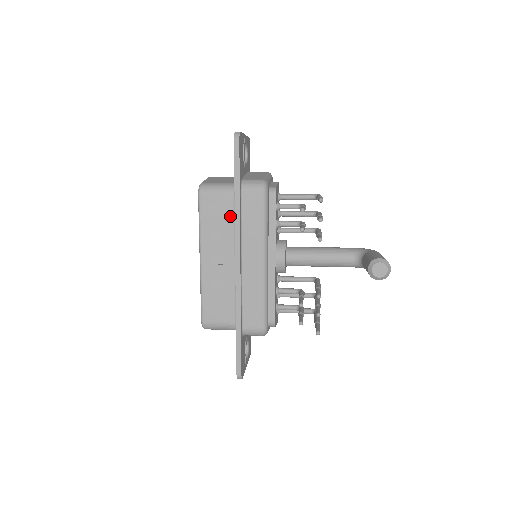
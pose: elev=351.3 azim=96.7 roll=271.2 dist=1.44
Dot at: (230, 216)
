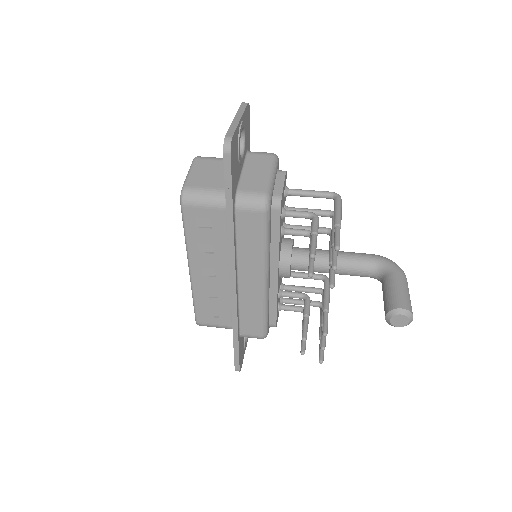
Dot at: (222, 231)
